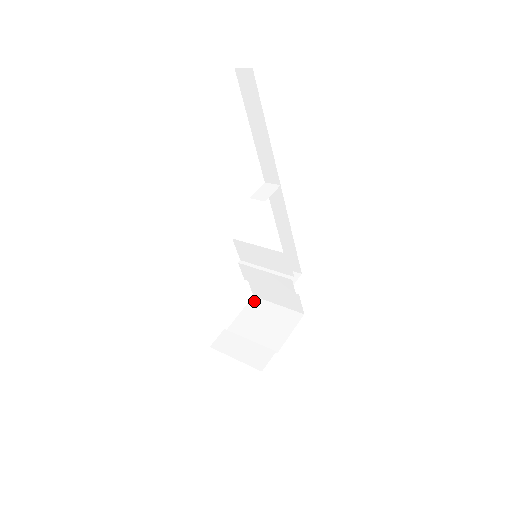
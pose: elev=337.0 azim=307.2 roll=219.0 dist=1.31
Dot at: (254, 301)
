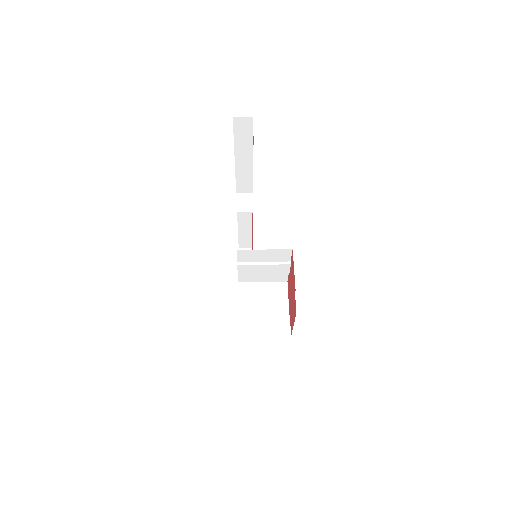
Dot at: (242, 286)
